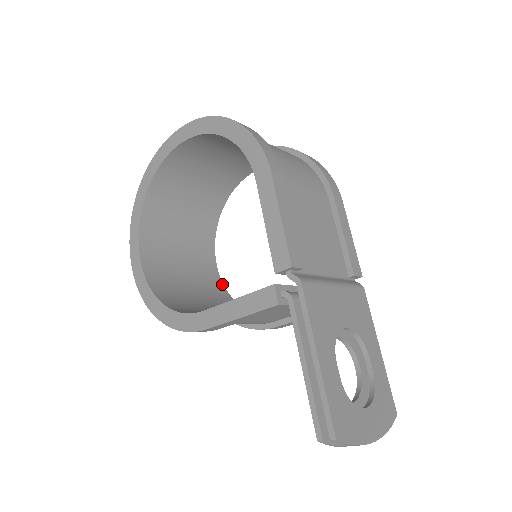
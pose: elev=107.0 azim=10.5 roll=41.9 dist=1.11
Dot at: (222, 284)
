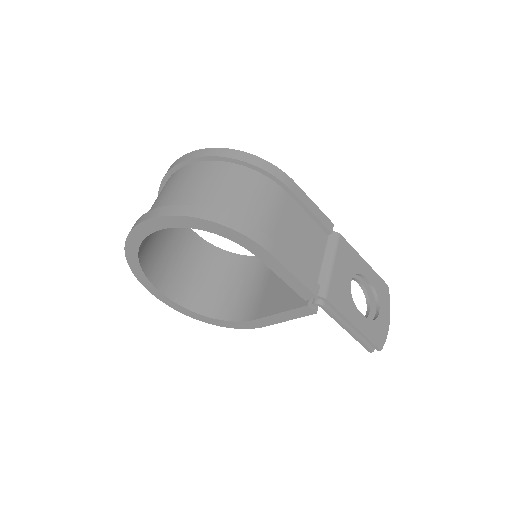
Dot at: (214, 246)
